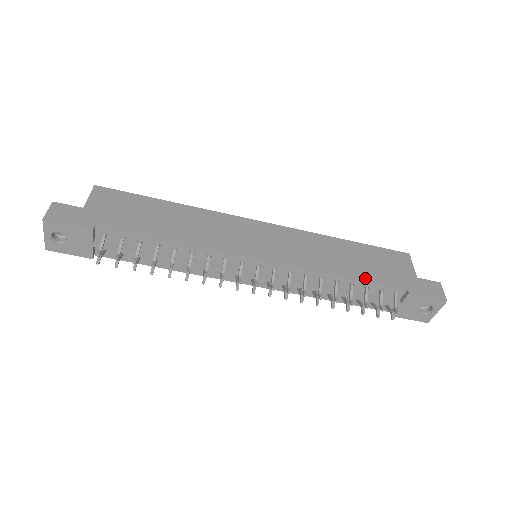
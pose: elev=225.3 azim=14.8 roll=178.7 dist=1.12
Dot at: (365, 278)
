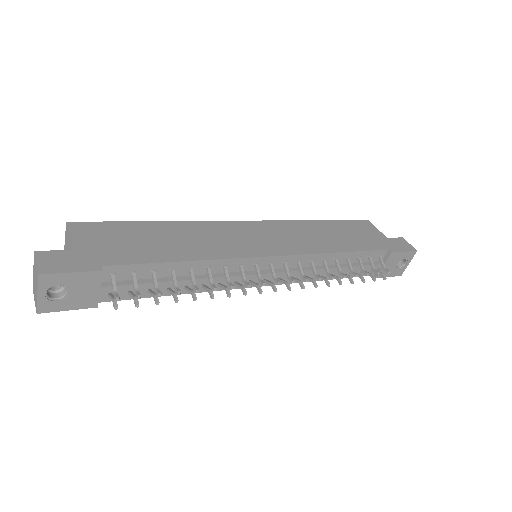
Dot at: (356, 249)
